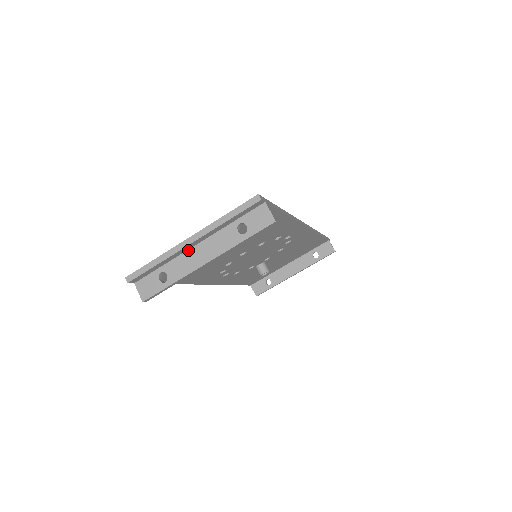
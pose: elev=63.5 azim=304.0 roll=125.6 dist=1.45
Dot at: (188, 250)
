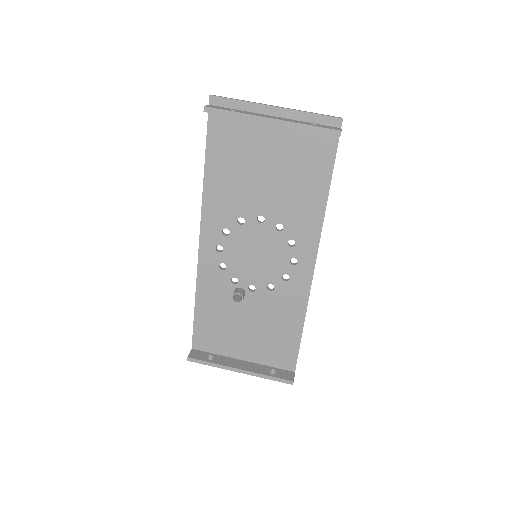
Dot at: (265, 115)
